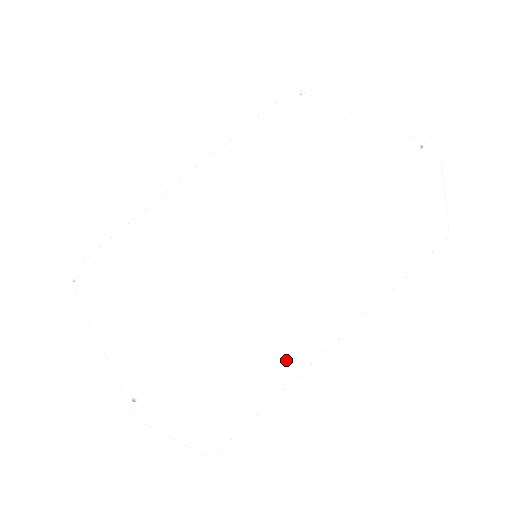
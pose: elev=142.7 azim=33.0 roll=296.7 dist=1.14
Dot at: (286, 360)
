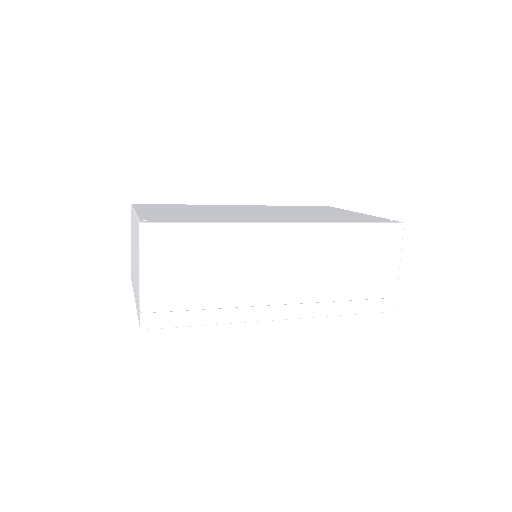
Dot at: (243, 290)
